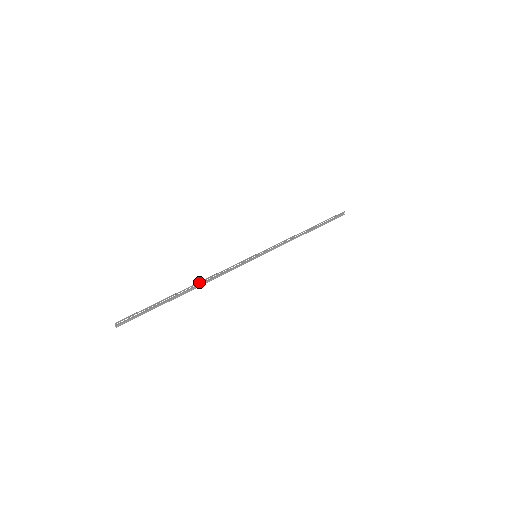
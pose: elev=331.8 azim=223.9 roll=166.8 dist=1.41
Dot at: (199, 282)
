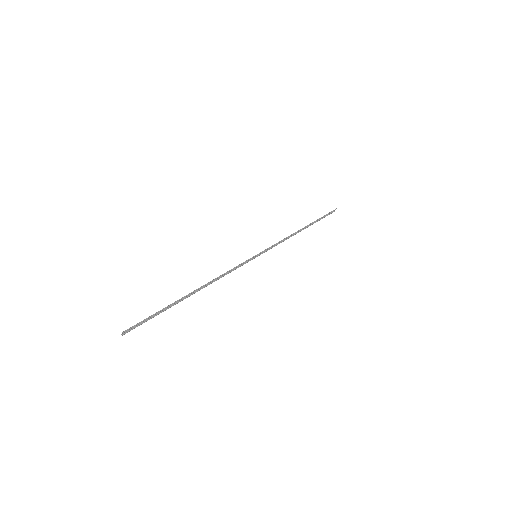
Dot at: (204, 286)
